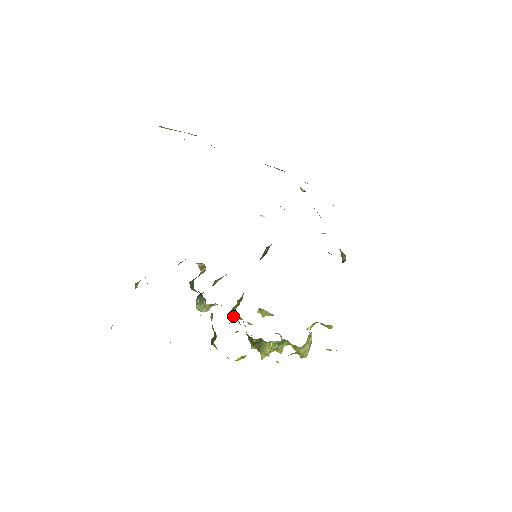
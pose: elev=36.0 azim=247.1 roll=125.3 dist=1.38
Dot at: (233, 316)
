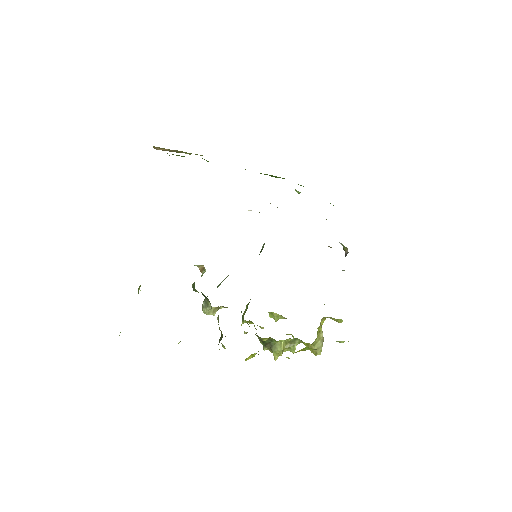
Dot at: (243, 320)
